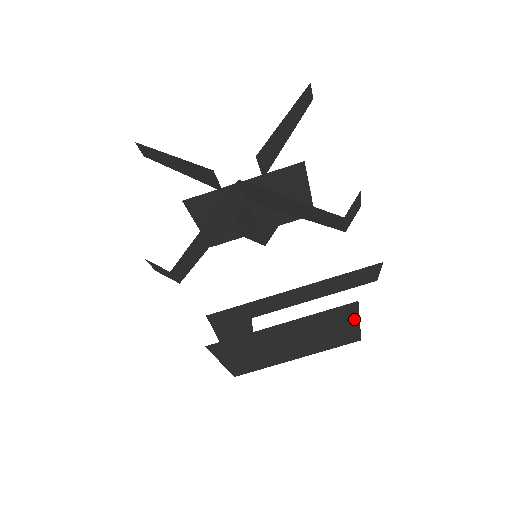
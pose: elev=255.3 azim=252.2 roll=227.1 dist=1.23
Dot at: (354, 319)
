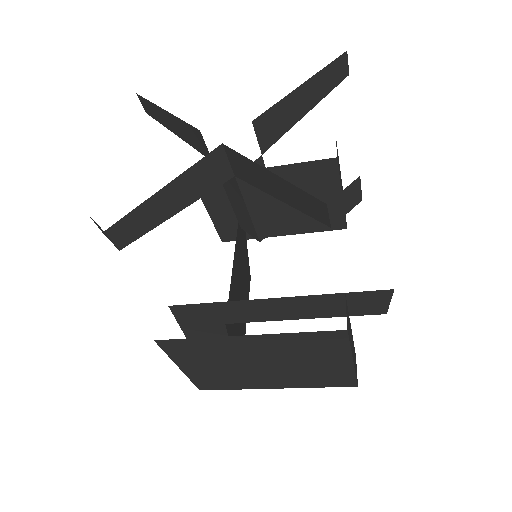
Dot at: (345, 354)
